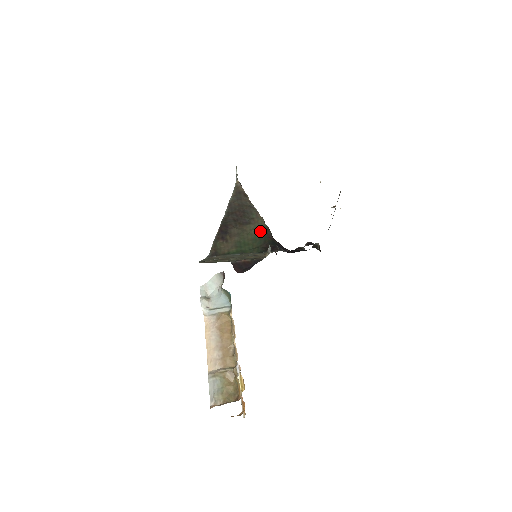
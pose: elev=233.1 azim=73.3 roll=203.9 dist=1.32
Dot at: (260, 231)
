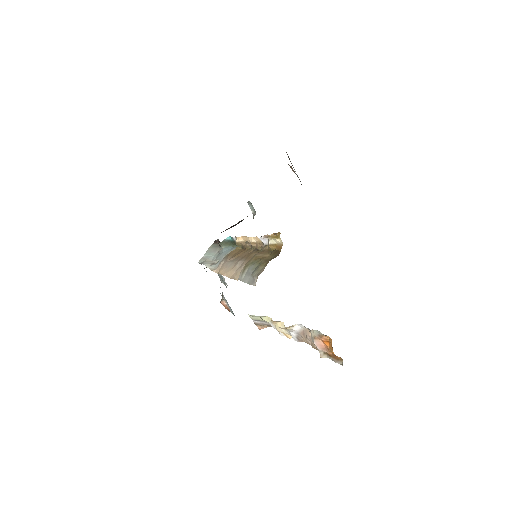
Dot at: occluded
